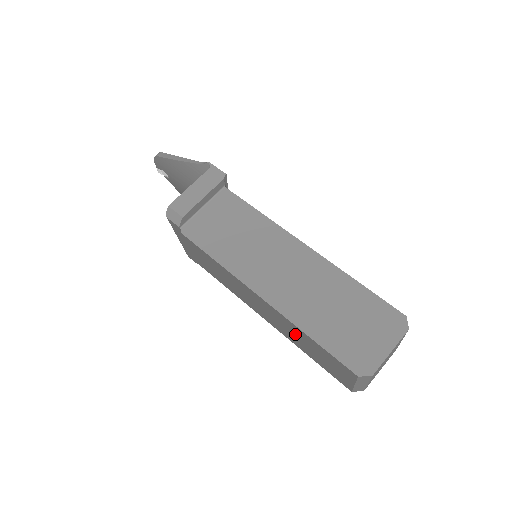
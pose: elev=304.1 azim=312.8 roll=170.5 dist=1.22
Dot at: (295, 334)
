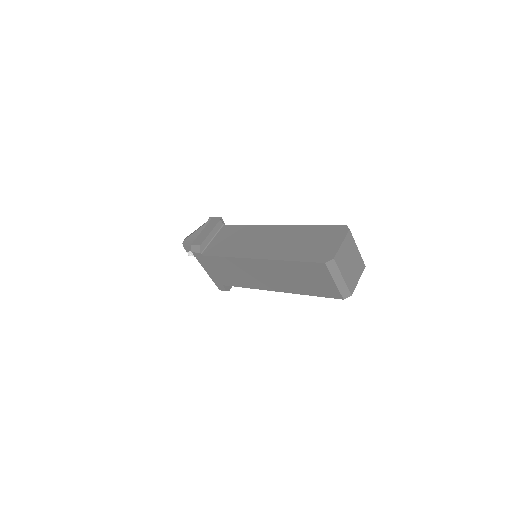
Dot at: (288, 275)
